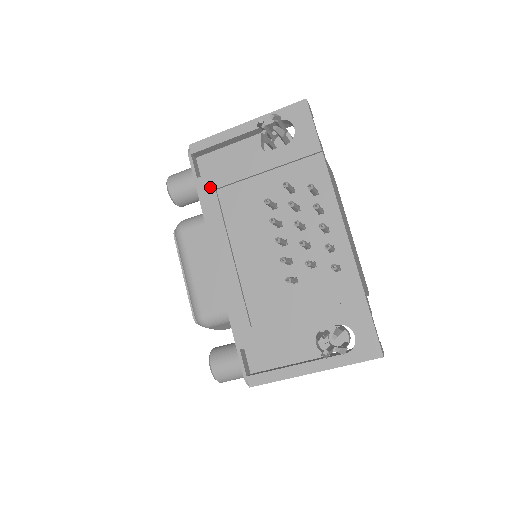
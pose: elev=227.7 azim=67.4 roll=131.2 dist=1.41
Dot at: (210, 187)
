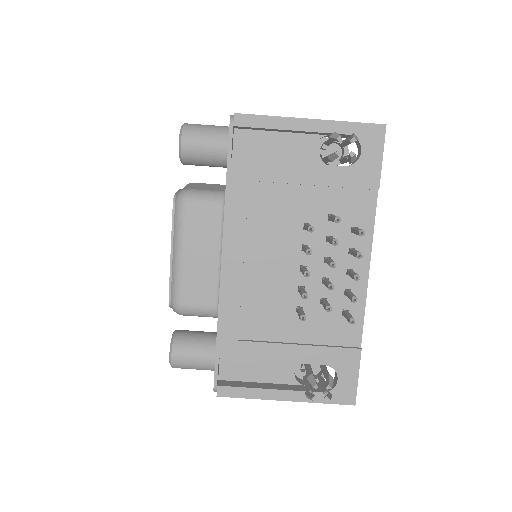
Dot at: (244, 176)
